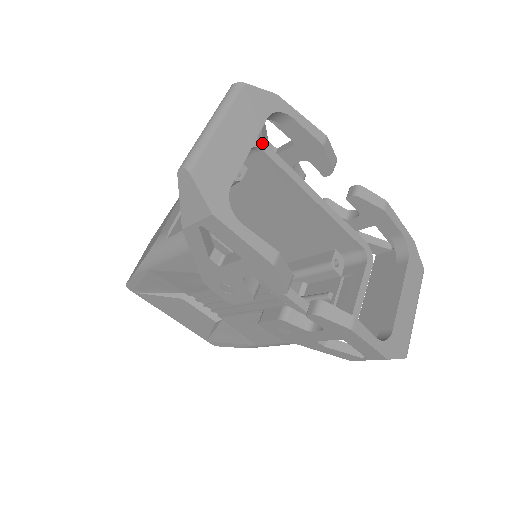
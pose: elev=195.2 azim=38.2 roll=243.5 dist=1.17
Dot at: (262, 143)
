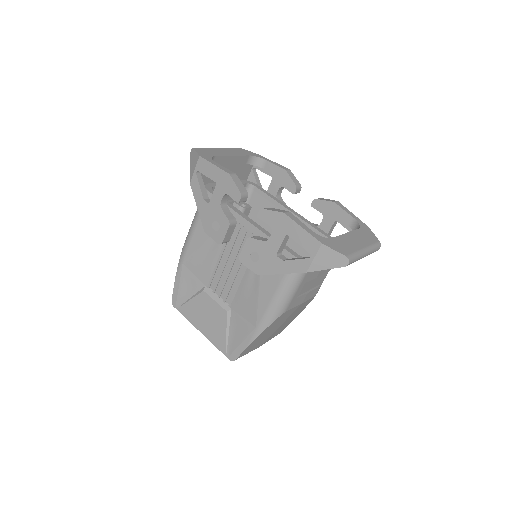
Dot at: (256, 185)
